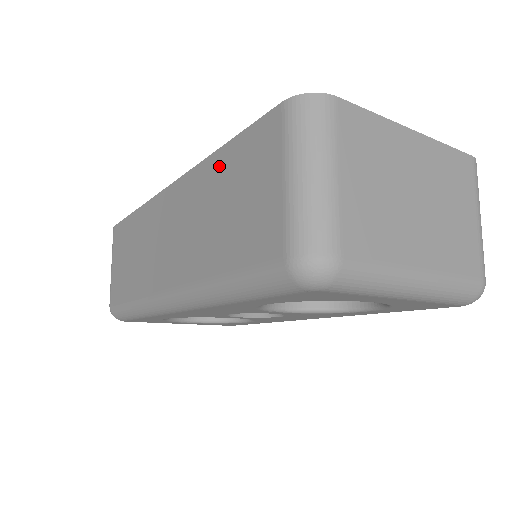
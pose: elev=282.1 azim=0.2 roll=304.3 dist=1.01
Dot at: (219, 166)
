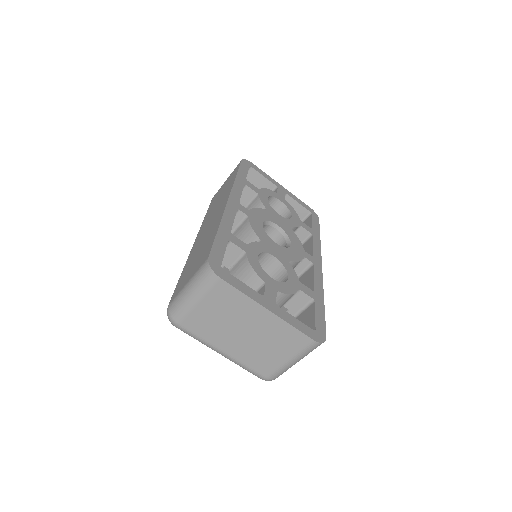
Dot at: (213, 234)
